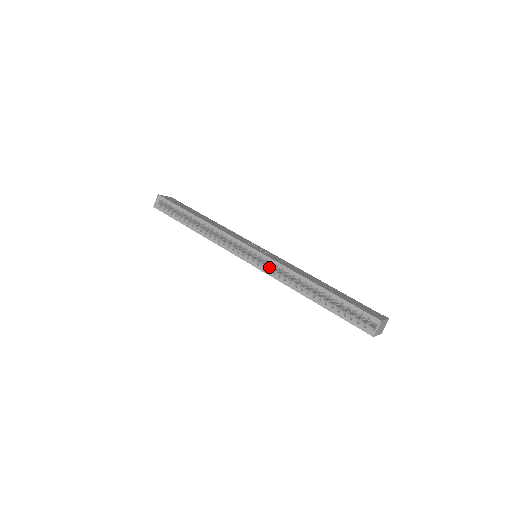
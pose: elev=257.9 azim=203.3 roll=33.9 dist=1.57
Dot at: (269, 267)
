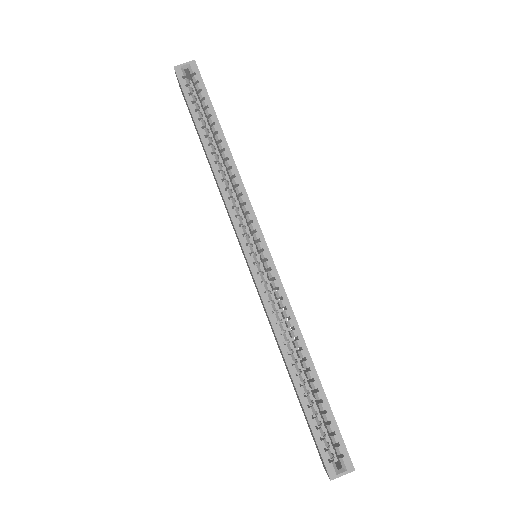
Dot at: occluded
